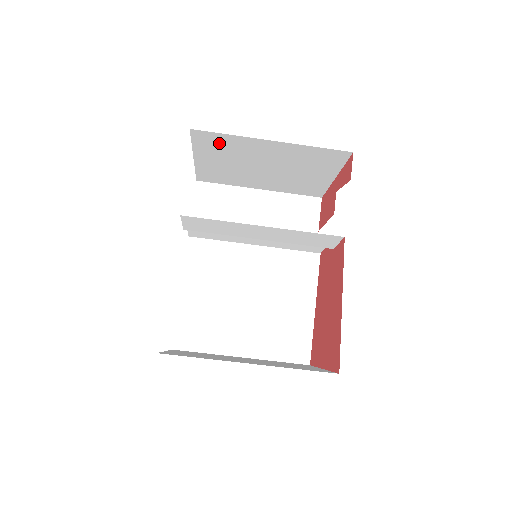
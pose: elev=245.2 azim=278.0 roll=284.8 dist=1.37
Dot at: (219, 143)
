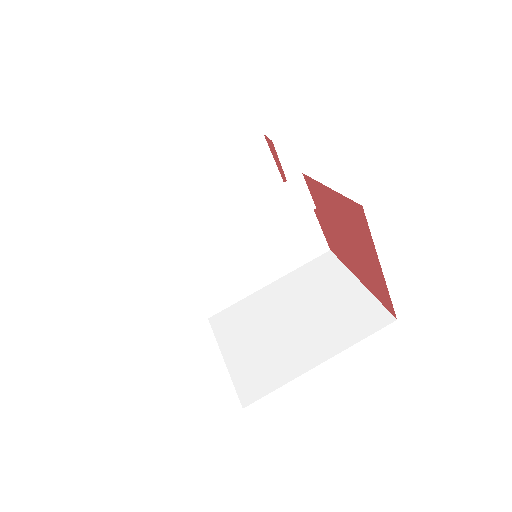
Dot at: (172, 204)
